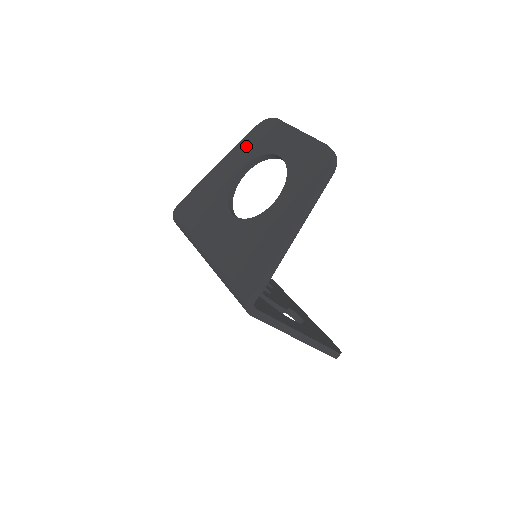
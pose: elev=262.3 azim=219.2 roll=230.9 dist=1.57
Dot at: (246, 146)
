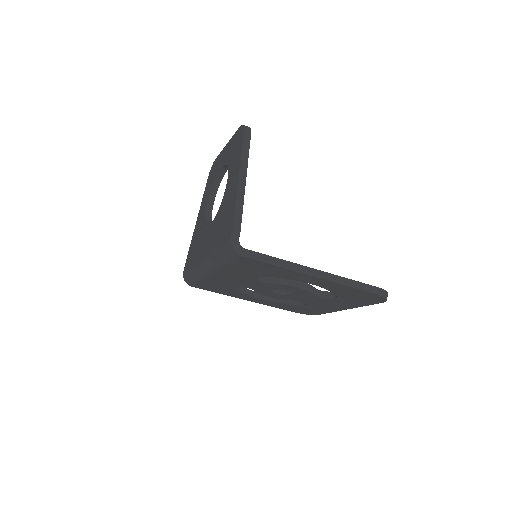
Dot at: (206, 191)
